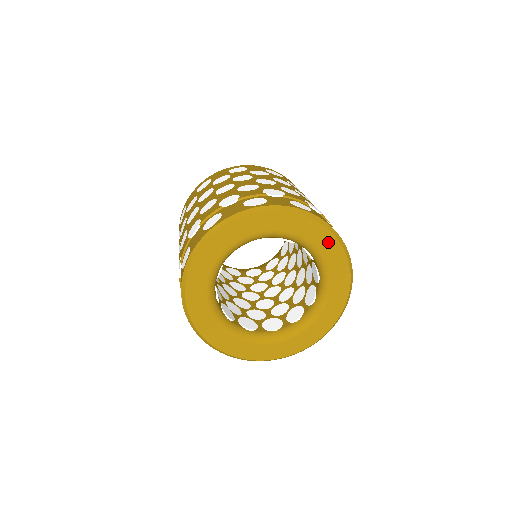
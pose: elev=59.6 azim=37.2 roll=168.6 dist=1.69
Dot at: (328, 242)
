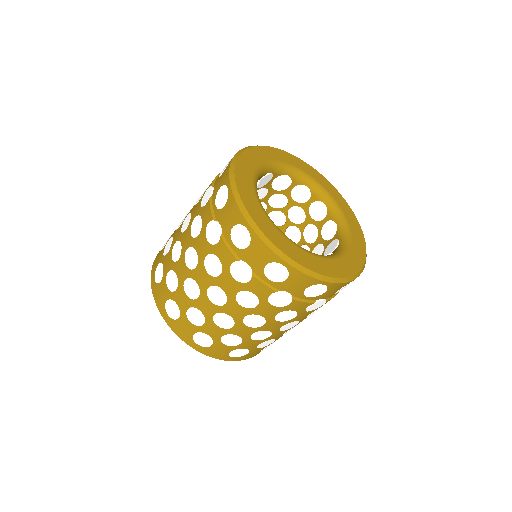
Dot at: (312, 171)
